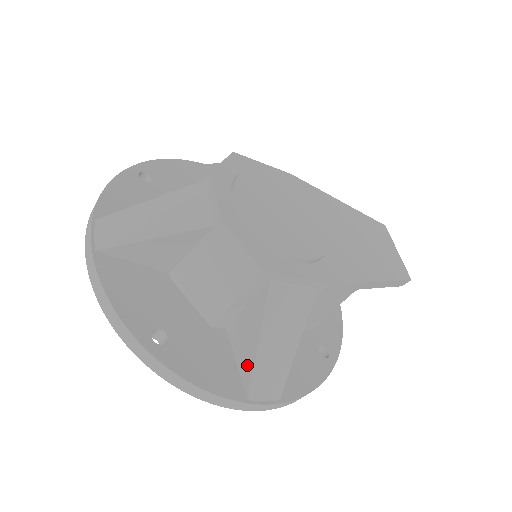
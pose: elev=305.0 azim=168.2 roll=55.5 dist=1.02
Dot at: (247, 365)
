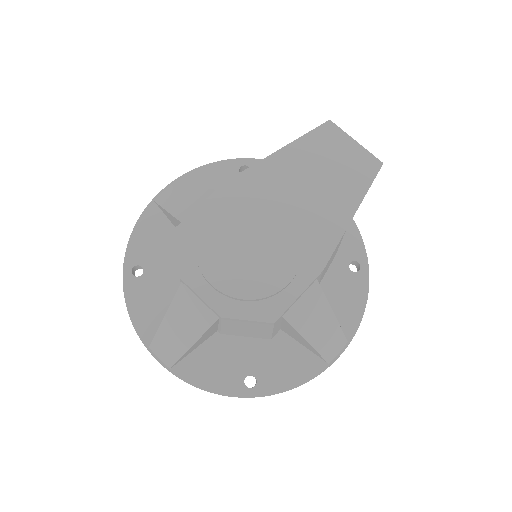
Dot at: (312, 350)
